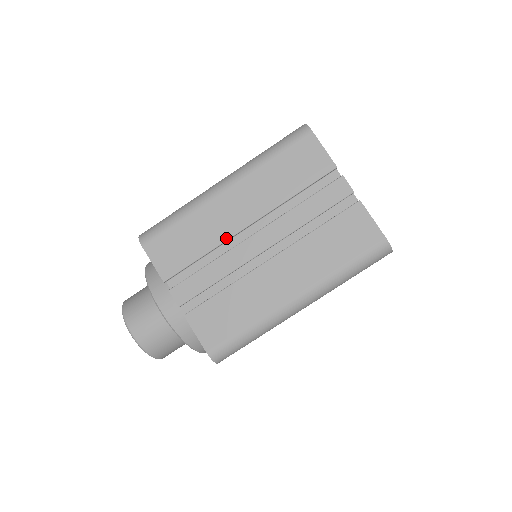
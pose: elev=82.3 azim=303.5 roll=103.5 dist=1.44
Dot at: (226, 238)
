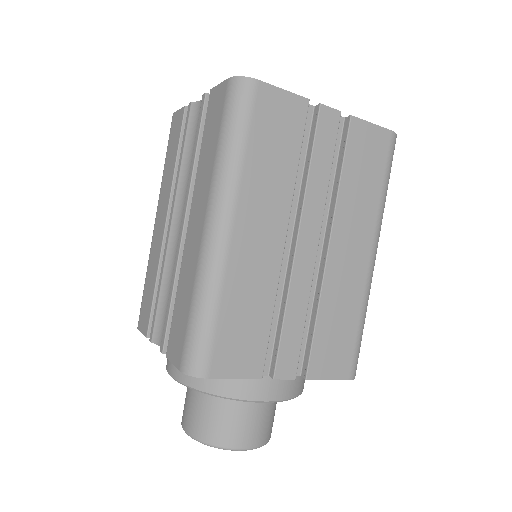
Dot at: (277, 274)
